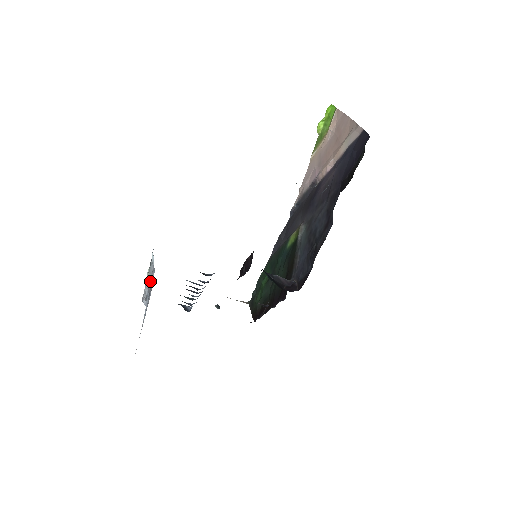
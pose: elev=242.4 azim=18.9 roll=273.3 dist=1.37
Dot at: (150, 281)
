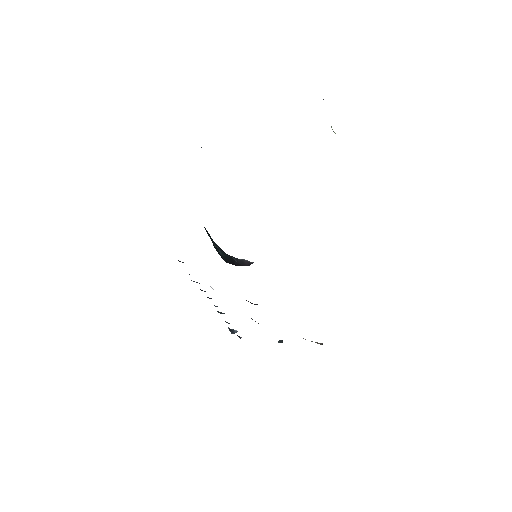
Dot at: occluded
